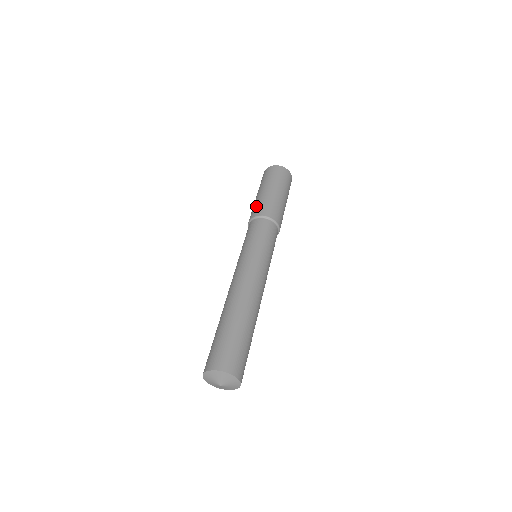
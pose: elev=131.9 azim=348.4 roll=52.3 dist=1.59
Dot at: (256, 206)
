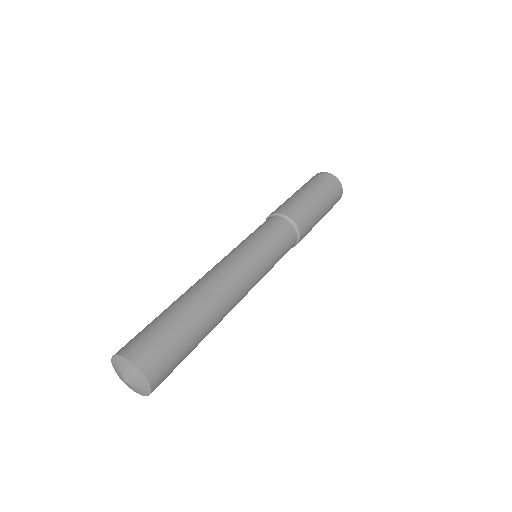
Dot at: (284, 203)
